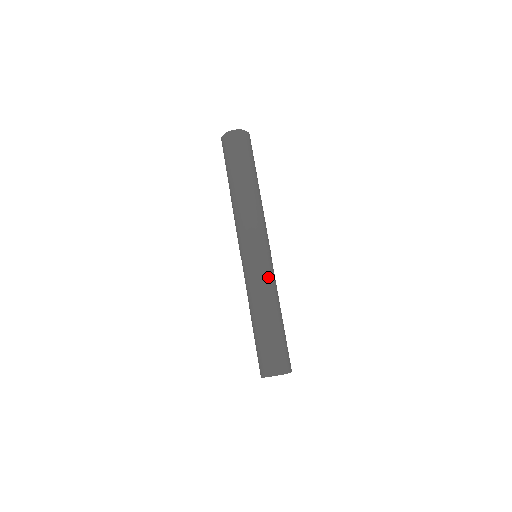
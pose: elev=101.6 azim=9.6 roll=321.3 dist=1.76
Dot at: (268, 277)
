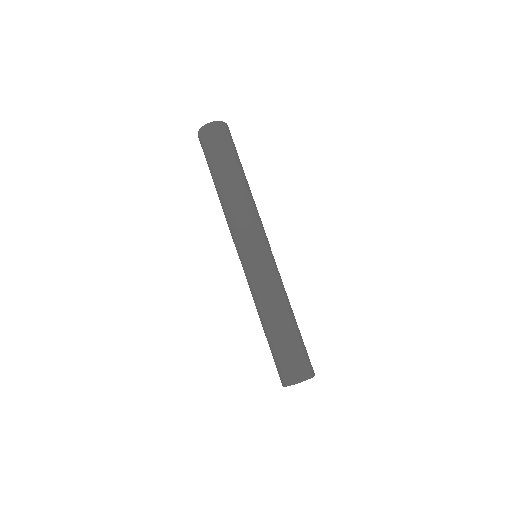
Dot at: (272, 277)
